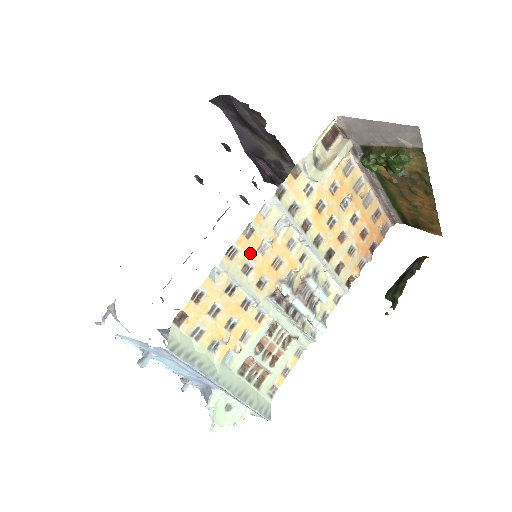
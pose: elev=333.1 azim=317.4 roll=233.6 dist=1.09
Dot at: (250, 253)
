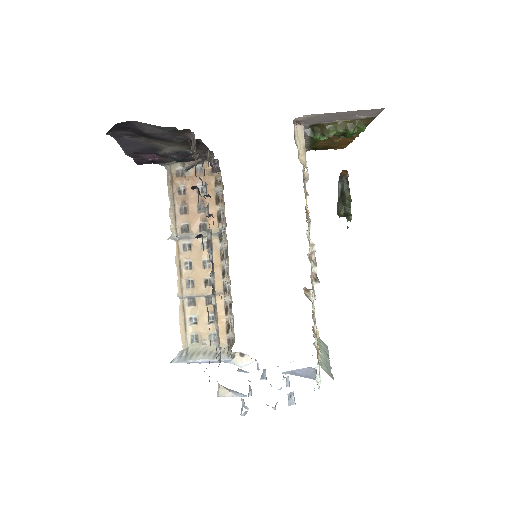
Dot at: occluded
